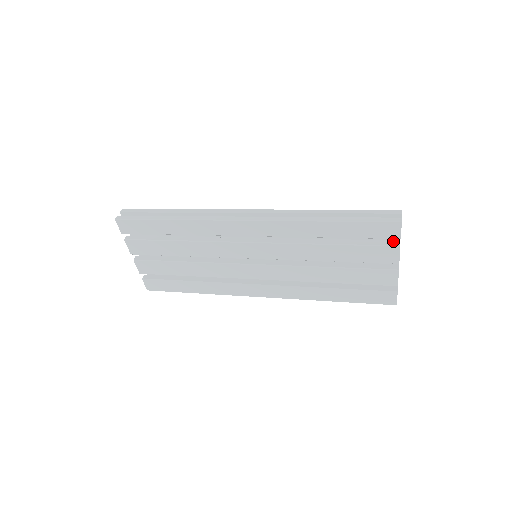
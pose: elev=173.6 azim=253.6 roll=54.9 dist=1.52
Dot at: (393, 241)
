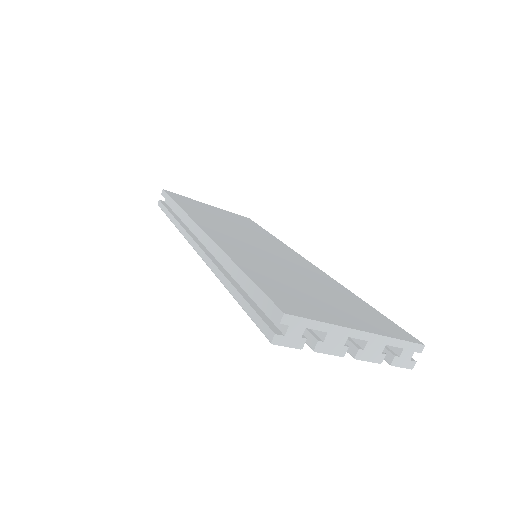
Dot at: (311, 335)
